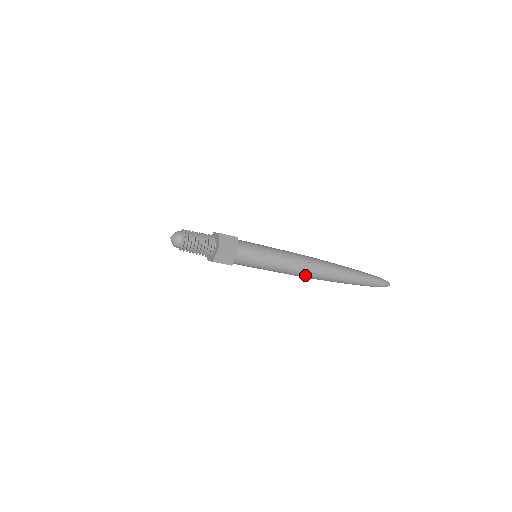
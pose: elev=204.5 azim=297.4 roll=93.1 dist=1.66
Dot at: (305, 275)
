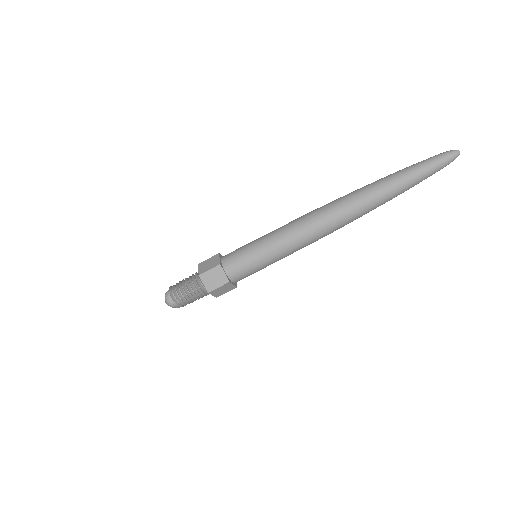
Dot at: (314, 217)
